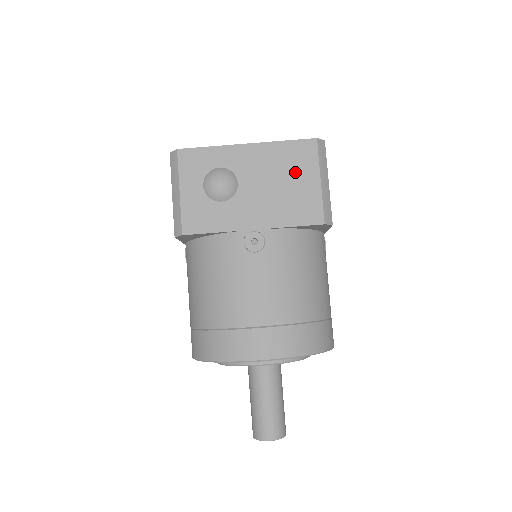
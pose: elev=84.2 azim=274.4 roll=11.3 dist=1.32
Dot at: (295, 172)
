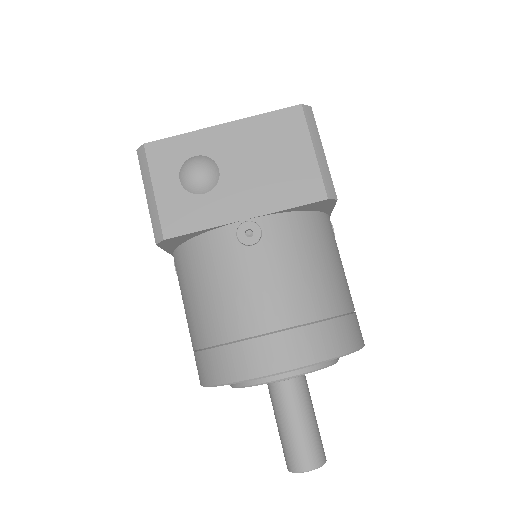
Dot at: (283, 146)
